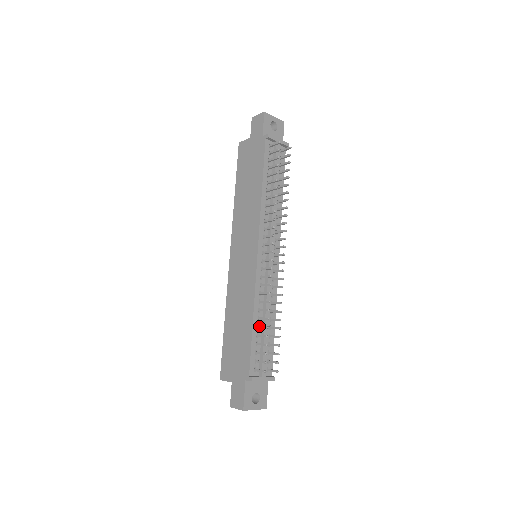
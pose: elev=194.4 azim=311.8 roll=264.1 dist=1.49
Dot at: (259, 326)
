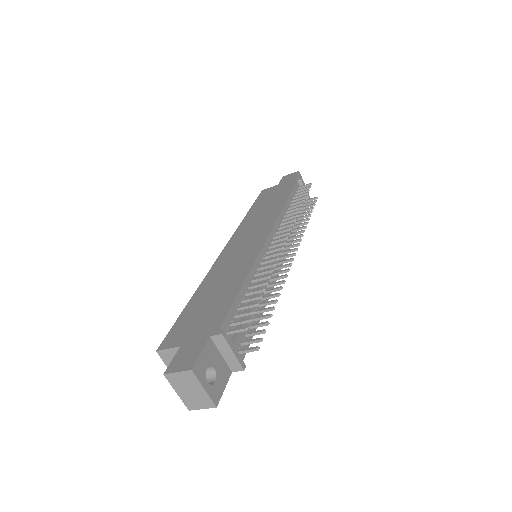
Dot at: (250, 291)
